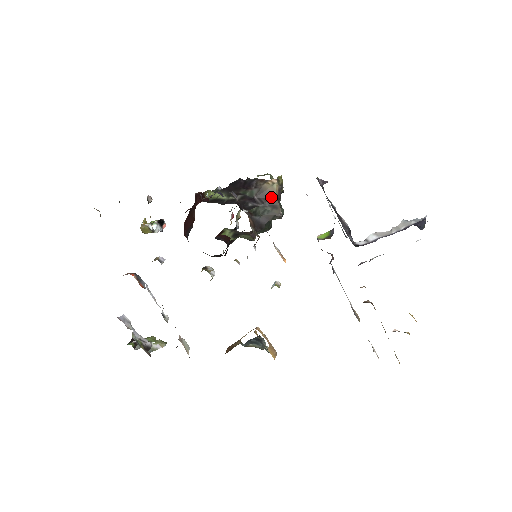
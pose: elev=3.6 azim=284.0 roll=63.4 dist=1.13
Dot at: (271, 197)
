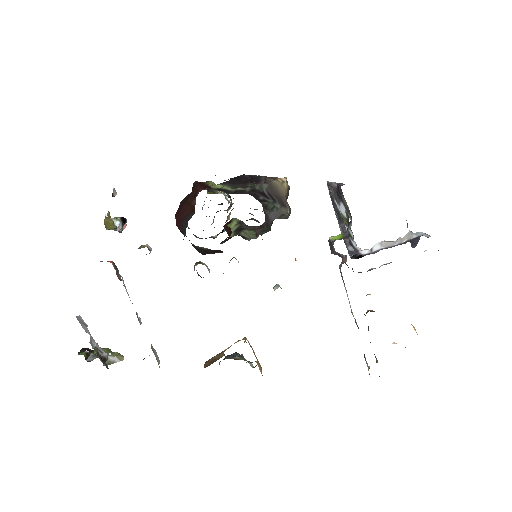
Dot at: (281, 194)
